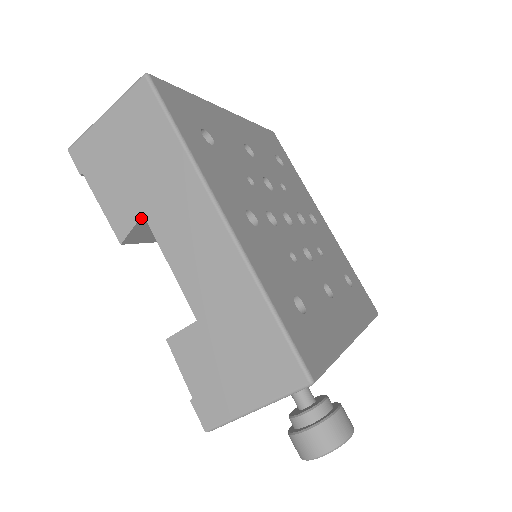
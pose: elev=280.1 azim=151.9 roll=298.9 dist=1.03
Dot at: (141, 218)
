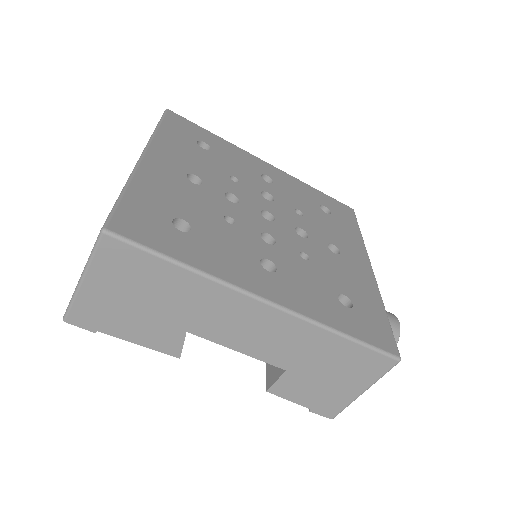
Dot at: (185, 334)
